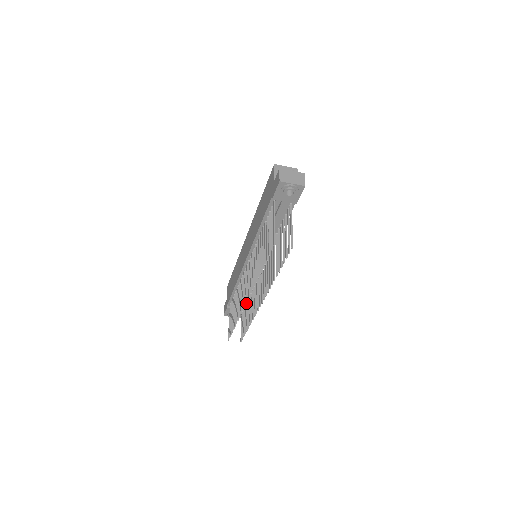
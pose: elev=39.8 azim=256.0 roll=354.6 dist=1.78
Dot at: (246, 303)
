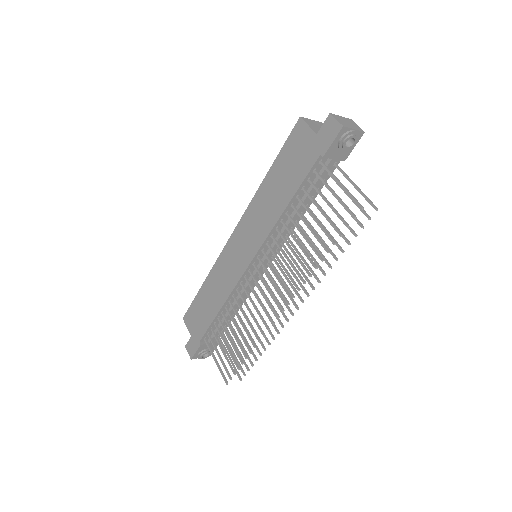
Dot at: (278, 315)
